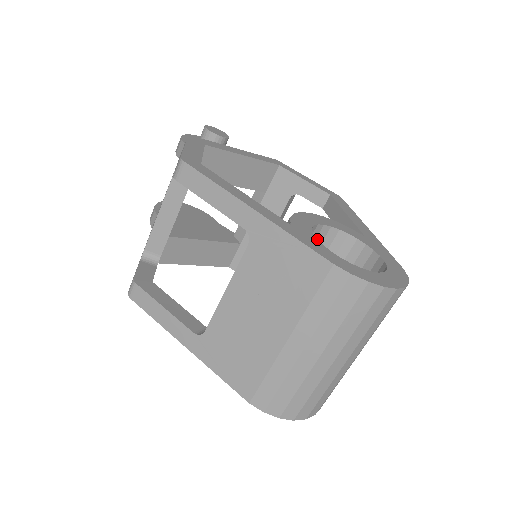
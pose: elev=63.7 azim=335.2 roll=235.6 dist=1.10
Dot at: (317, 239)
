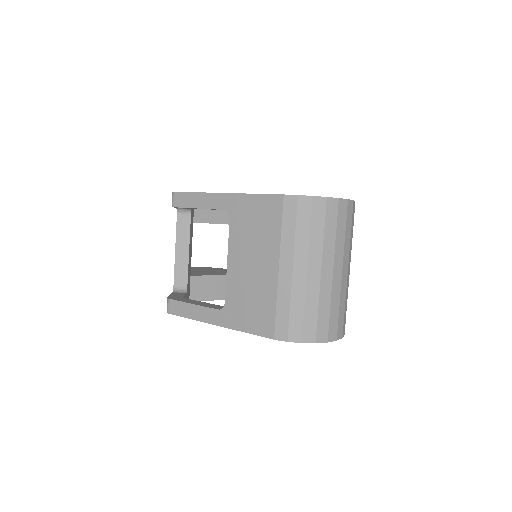
Dot at: occluded
